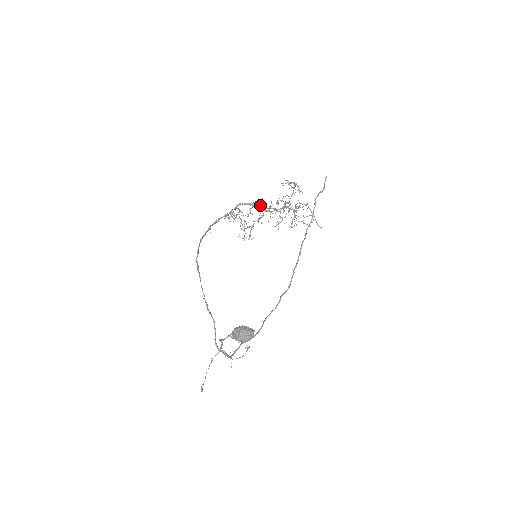
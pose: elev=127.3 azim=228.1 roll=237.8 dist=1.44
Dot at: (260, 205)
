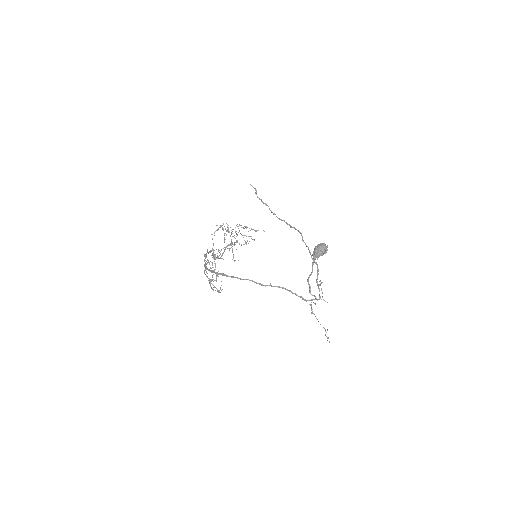
Dot at: (212, 255)
